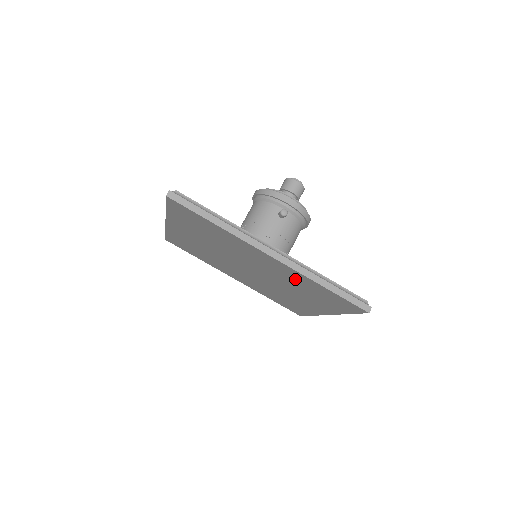
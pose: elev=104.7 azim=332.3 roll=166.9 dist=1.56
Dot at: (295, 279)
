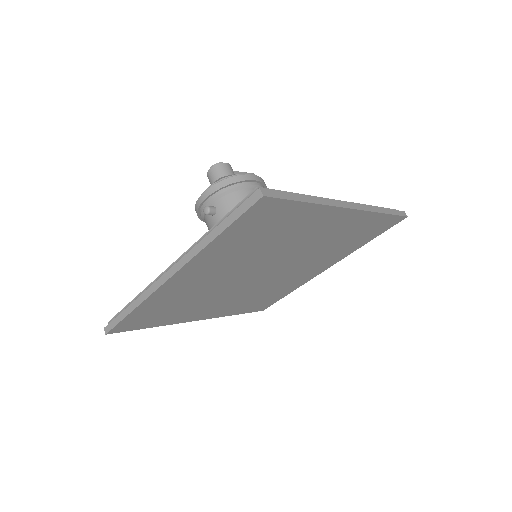
Dot at: (229, 254)
